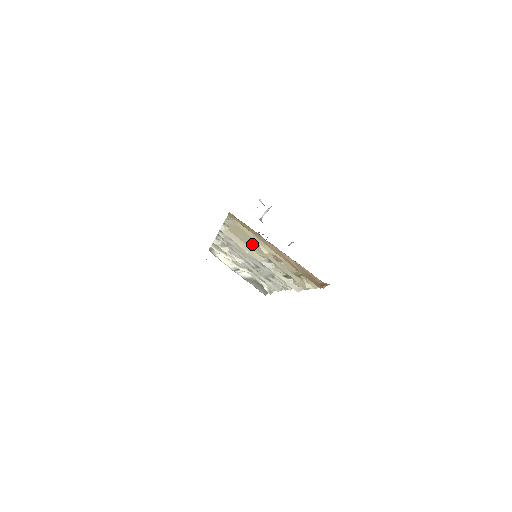
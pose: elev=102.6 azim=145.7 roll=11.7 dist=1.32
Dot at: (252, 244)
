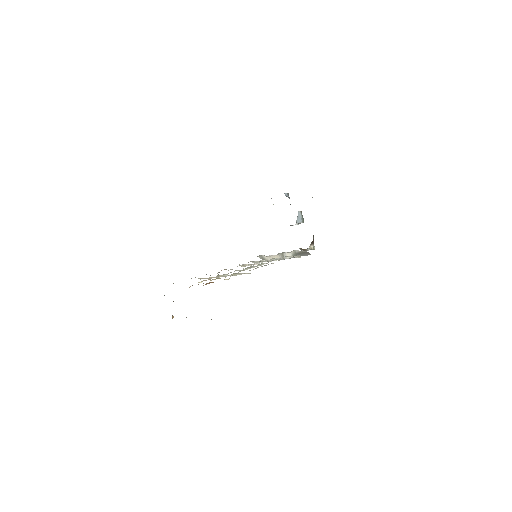
Dot at: occluded
